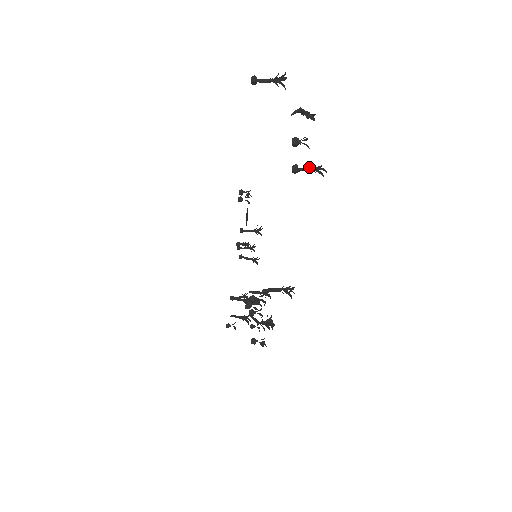
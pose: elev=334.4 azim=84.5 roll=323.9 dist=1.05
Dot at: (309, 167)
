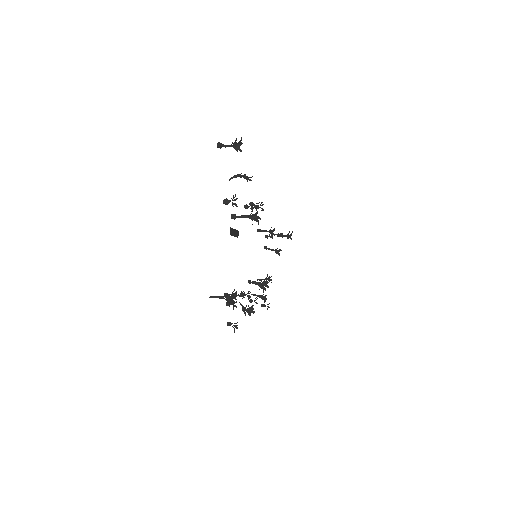
Dot at: (244, 215)
